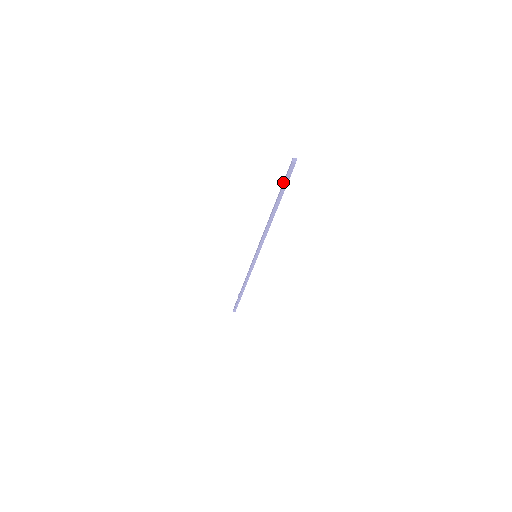
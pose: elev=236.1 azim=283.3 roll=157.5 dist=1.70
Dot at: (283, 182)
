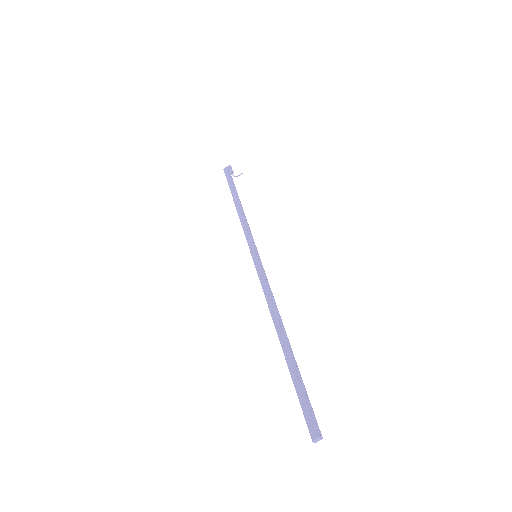
Dot at: (300, 392)
